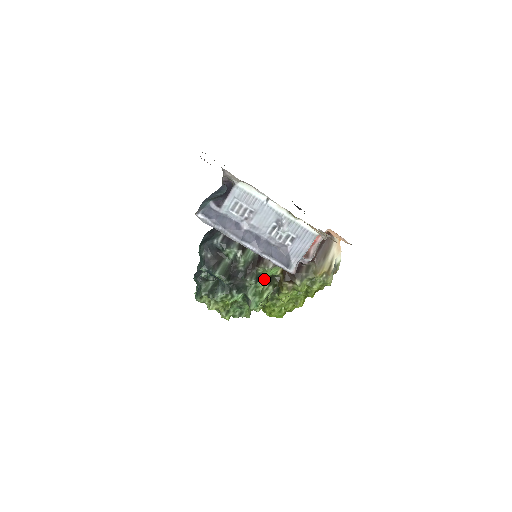
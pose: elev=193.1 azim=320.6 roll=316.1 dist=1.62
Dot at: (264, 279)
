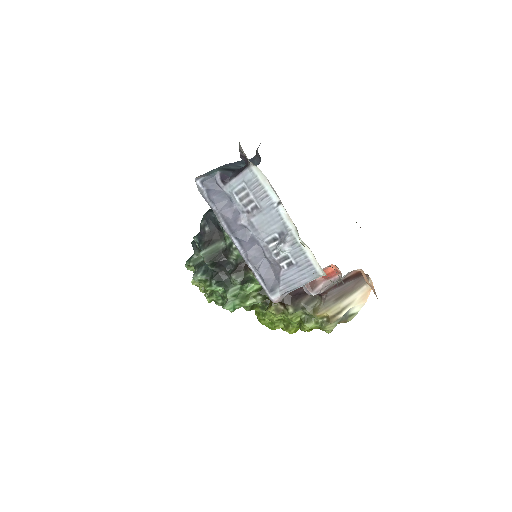
Dot at: (254, 285)
